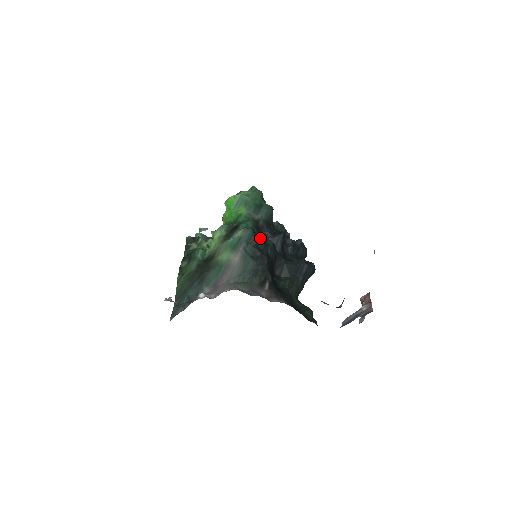
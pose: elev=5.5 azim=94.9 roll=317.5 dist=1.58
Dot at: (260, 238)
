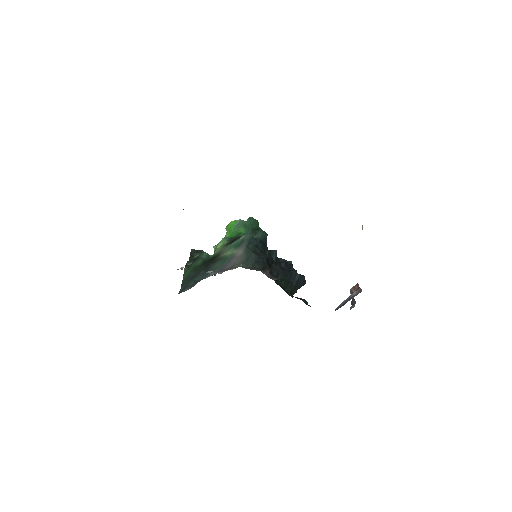
Dot at: occluded
